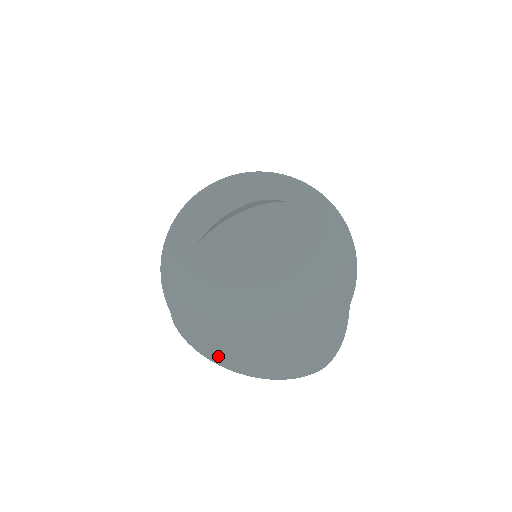
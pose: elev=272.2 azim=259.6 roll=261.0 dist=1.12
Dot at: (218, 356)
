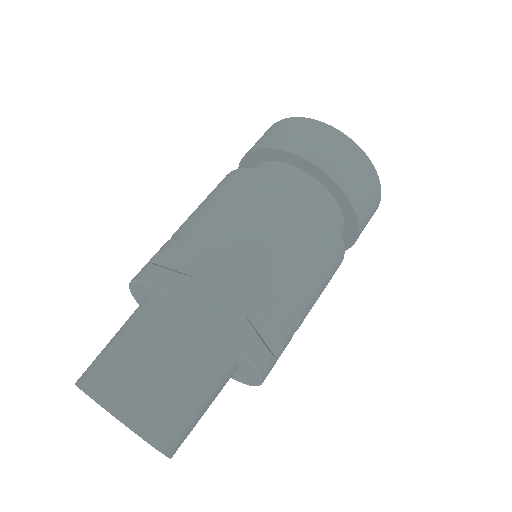
Dot at: occluded
